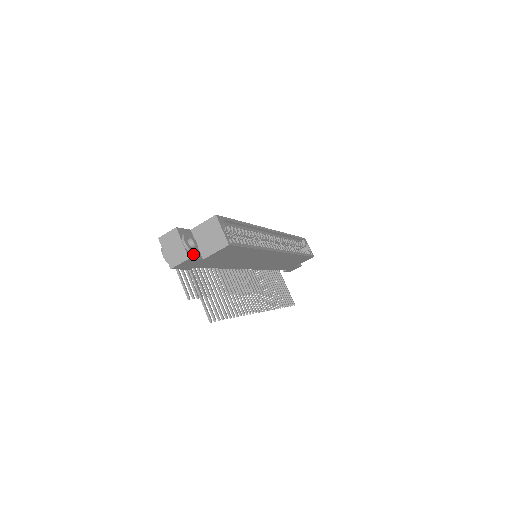
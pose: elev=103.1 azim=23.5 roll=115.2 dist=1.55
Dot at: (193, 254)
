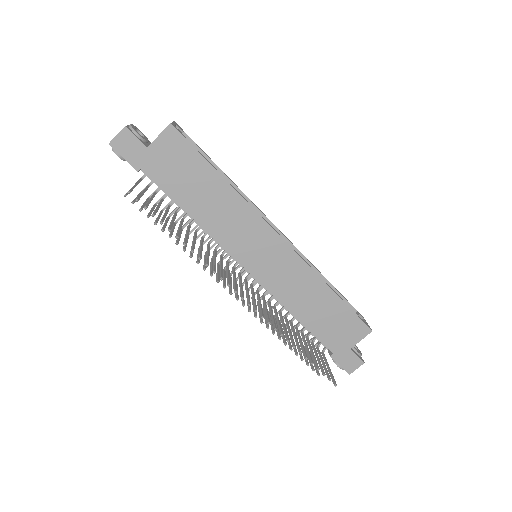
Dot at: (135, 135)
